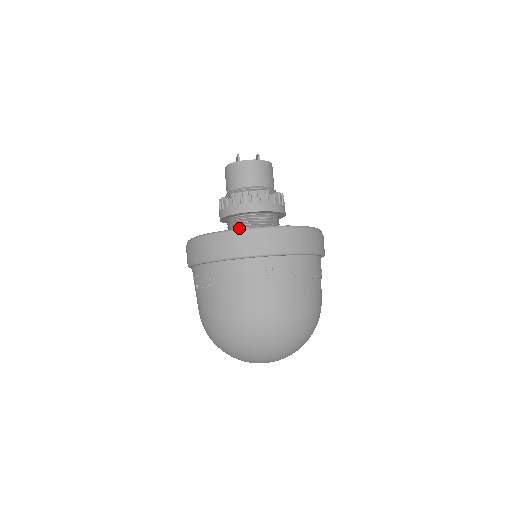
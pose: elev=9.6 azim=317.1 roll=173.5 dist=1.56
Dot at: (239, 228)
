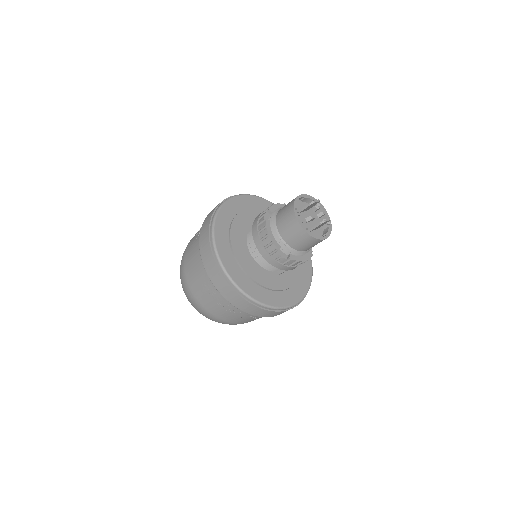
Dot at: (216, 246)
